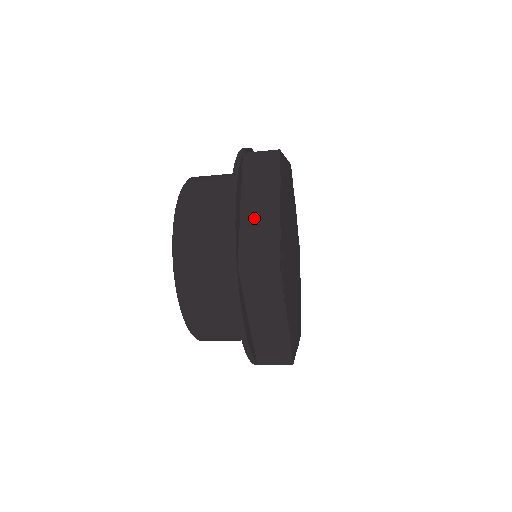
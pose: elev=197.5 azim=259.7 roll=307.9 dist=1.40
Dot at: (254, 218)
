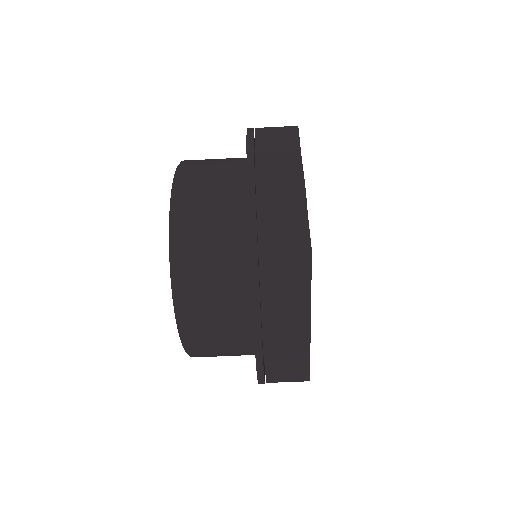
Dot at: (275, 198)
